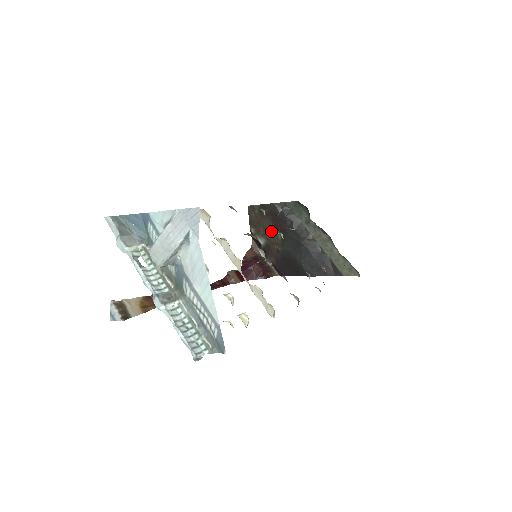
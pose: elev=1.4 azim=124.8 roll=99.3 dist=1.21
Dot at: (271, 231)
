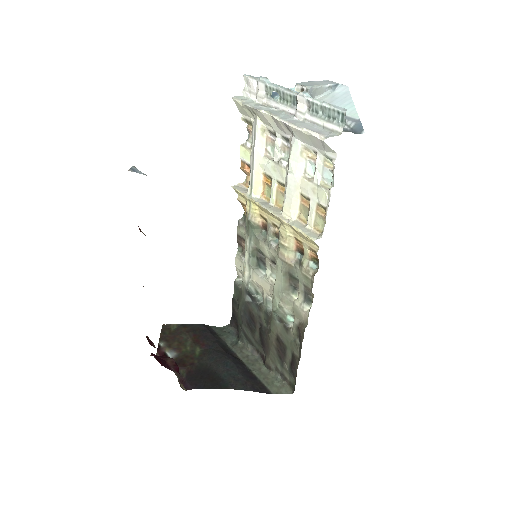
Dot at: (188, 346)
